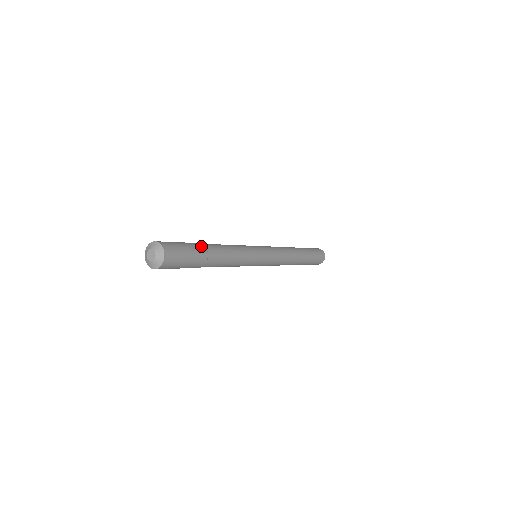
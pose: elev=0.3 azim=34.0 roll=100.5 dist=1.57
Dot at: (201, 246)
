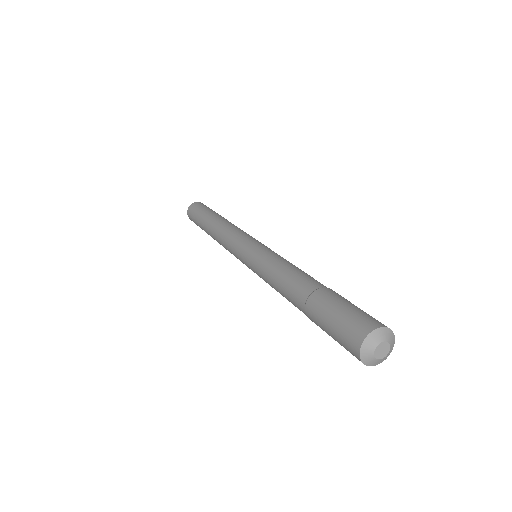
Dot at: occluded
